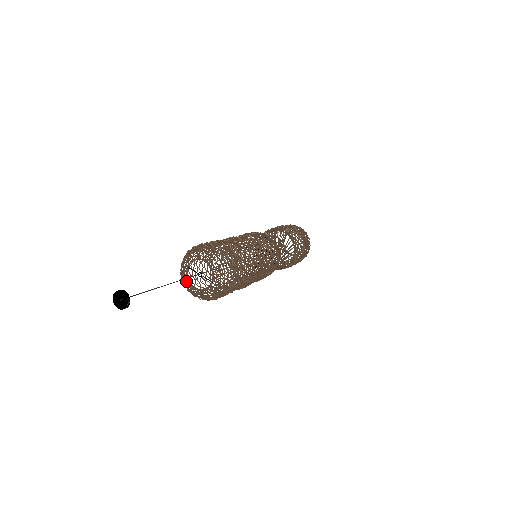
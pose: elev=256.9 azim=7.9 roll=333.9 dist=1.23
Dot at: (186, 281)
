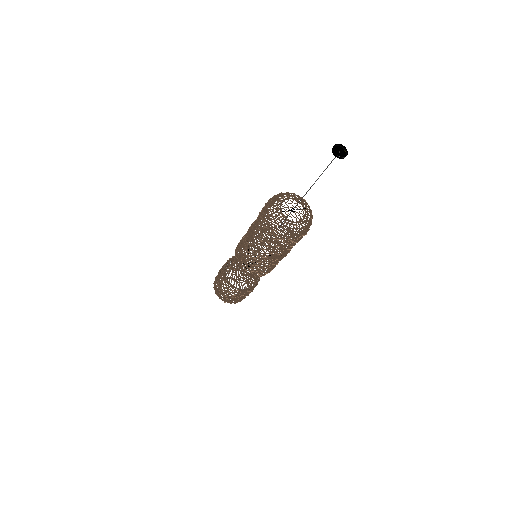
Dot at: (288, 223)
